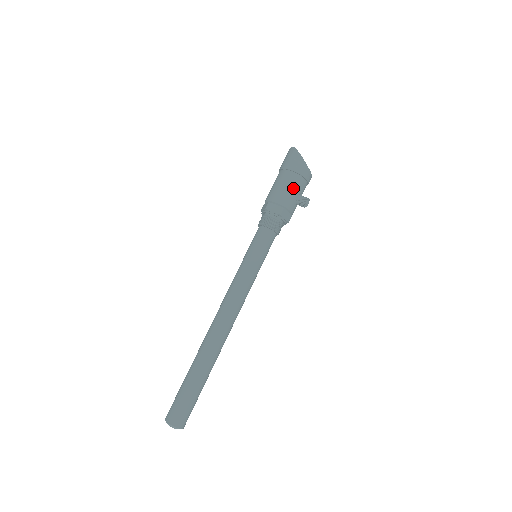
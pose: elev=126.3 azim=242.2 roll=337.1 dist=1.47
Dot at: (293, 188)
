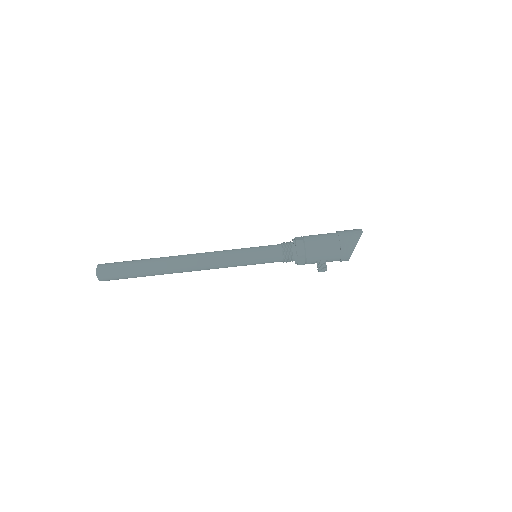
Dot at: (326, 252)
